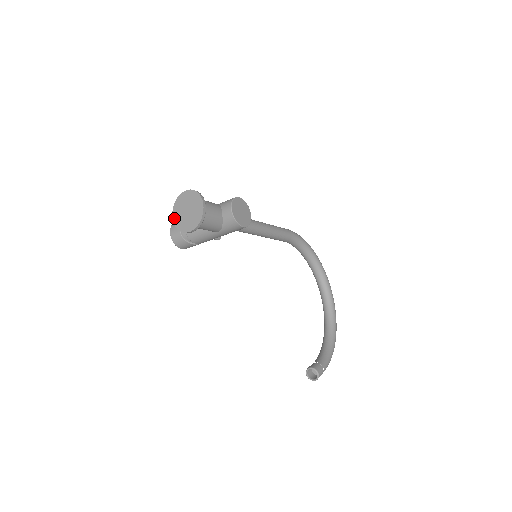
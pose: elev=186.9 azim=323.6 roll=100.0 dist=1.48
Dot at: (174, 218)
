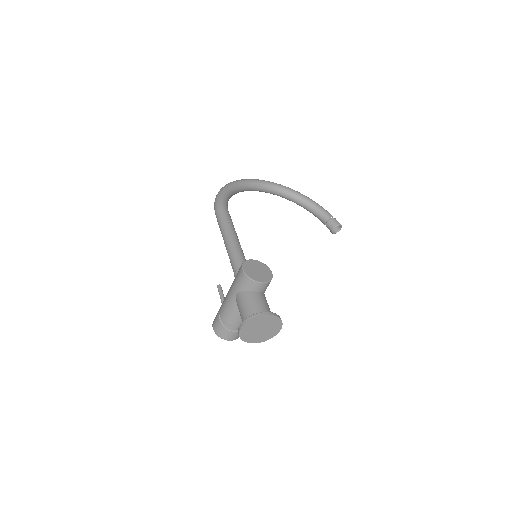
Dot at: (255, 342)
